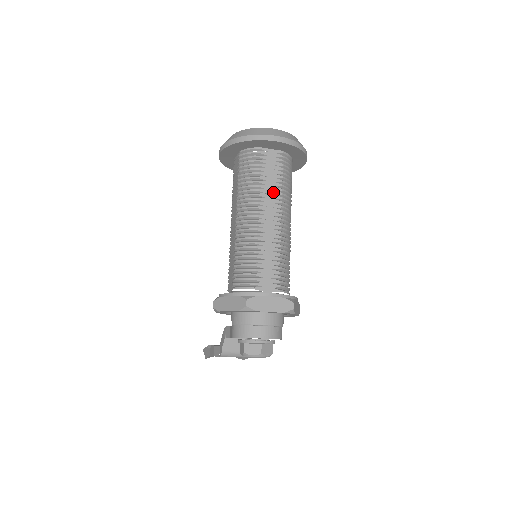
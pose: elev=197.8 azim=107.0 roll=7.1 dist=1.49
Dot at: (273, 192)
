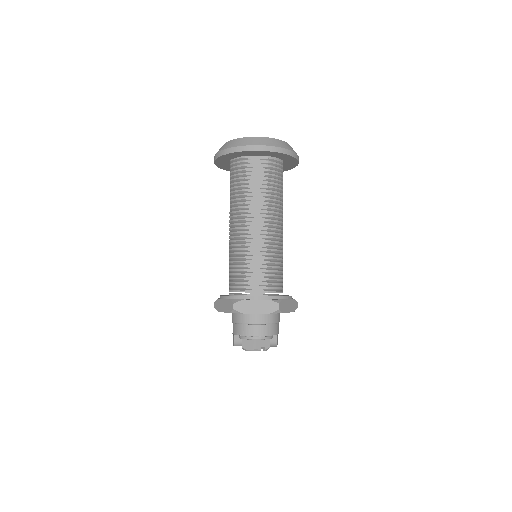
Dot at: (259, 198)
